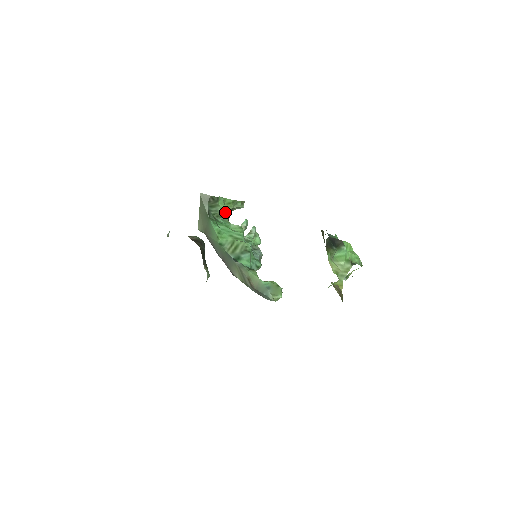
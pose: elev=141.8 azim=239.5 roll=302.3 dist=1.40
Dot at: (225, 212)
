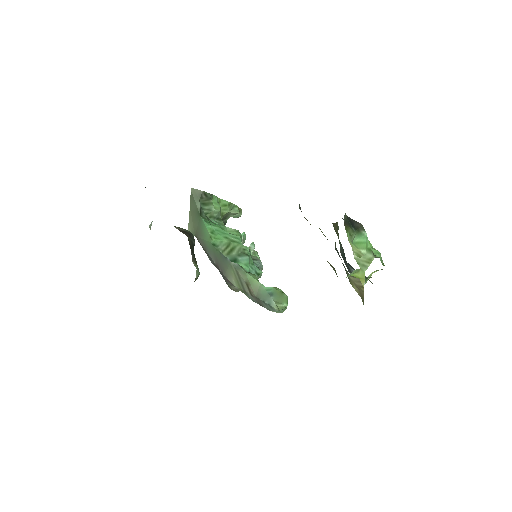
Dot at: (220, 213)
